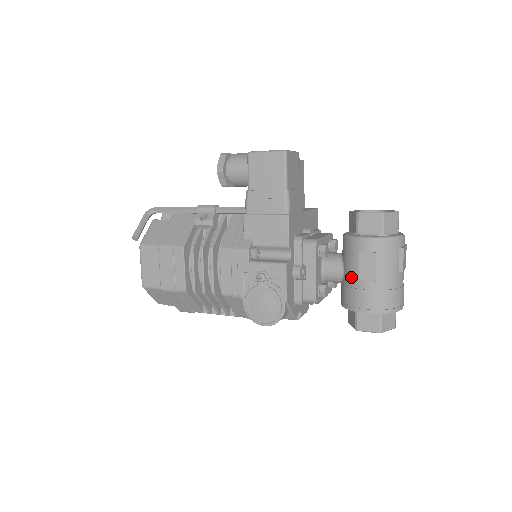
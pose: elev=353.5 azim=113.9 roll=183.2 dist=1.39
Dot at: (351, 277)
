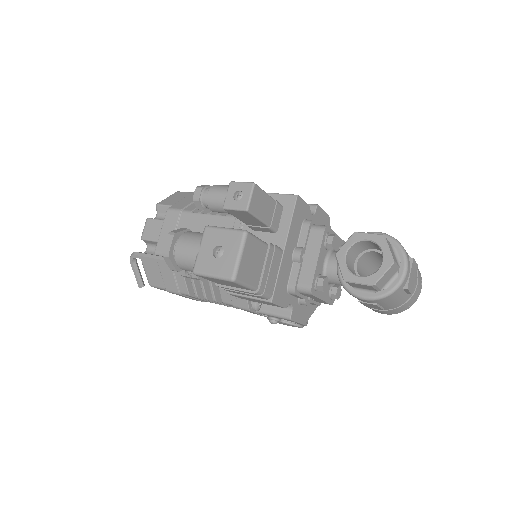
Dot at: occluded
